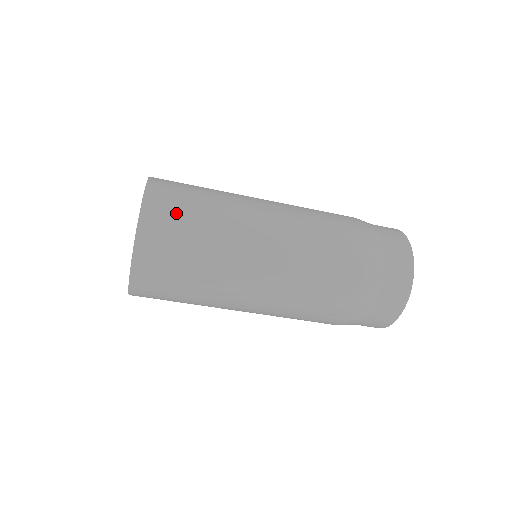
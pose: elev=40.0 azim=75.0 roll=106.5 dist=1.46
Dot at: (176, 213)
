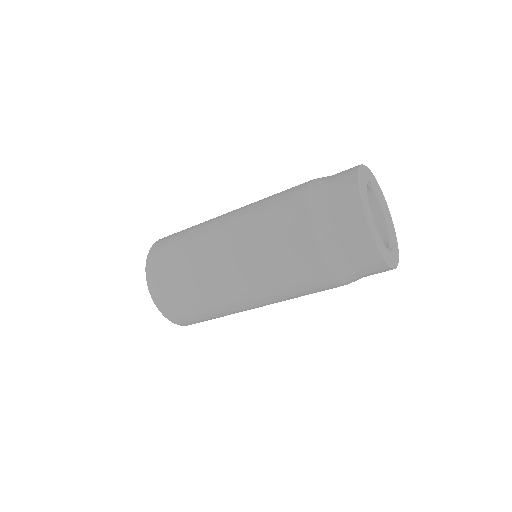
Dot at: (167, 246)
